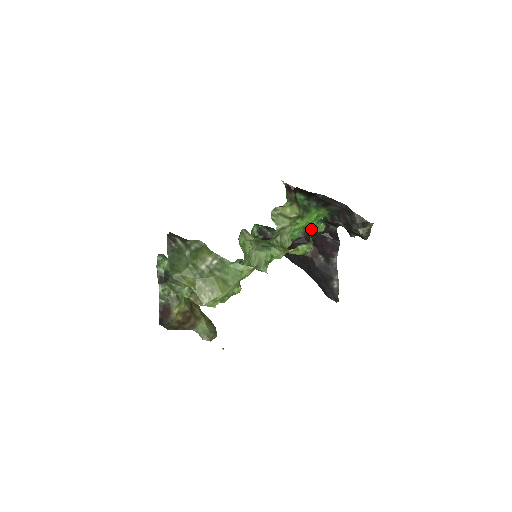
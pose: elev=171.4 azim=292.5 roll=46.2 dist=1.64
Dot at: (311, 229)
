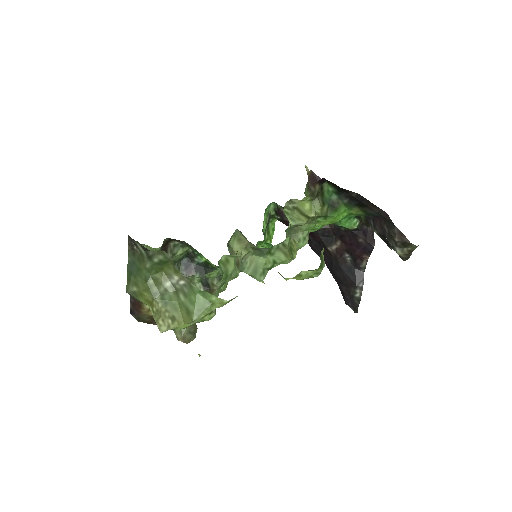
Dot at: (339, 225)
